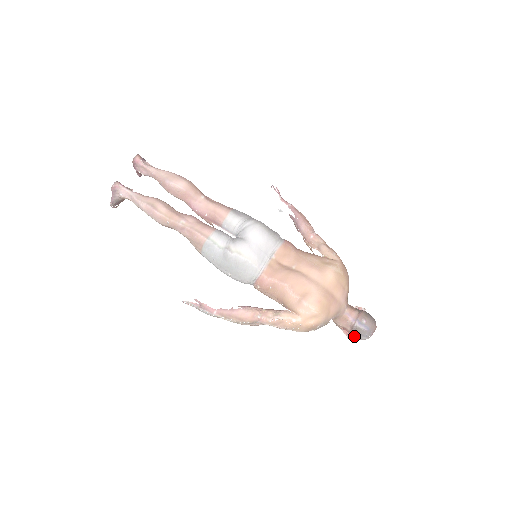
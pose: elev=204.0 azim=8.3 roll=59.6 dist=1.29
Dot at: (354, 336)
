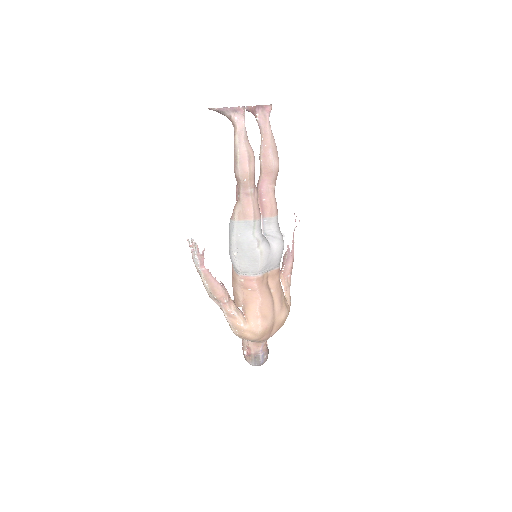
Dot at: (250, 358)
